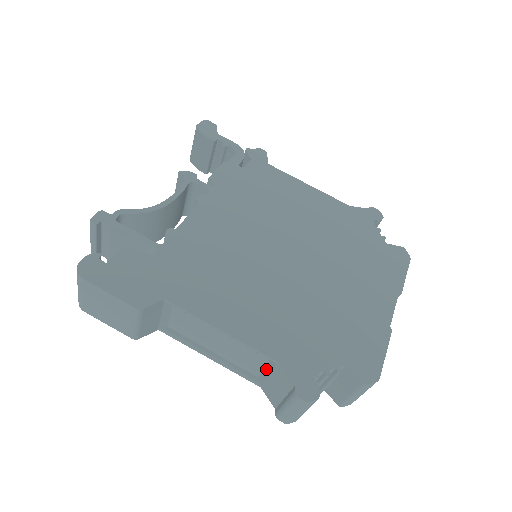
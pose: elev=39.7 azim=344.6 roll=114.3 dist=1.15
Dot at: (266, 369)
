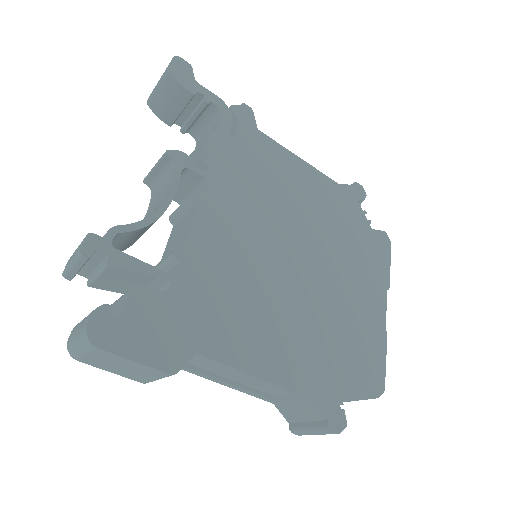
Dot at: (288, 395)
